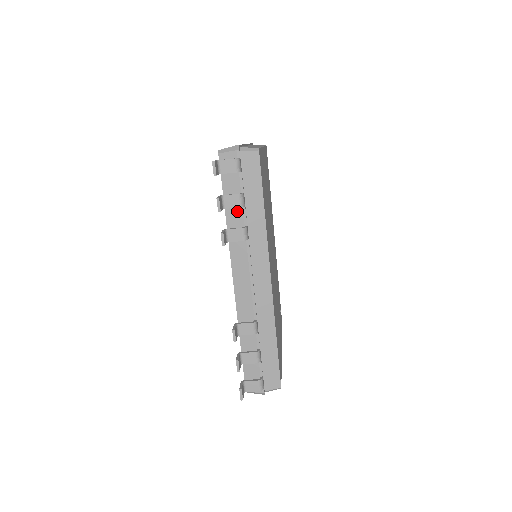
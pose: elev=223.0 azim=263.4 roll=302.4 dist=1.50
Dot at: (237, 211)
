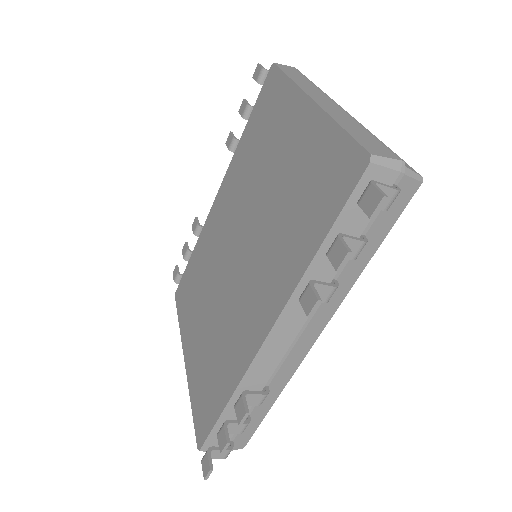
Dot at: occluded
